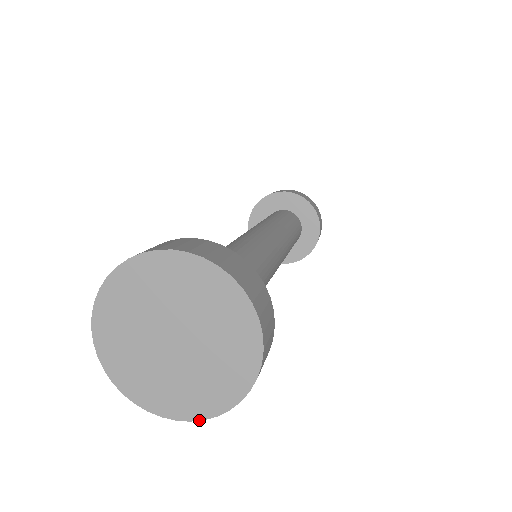
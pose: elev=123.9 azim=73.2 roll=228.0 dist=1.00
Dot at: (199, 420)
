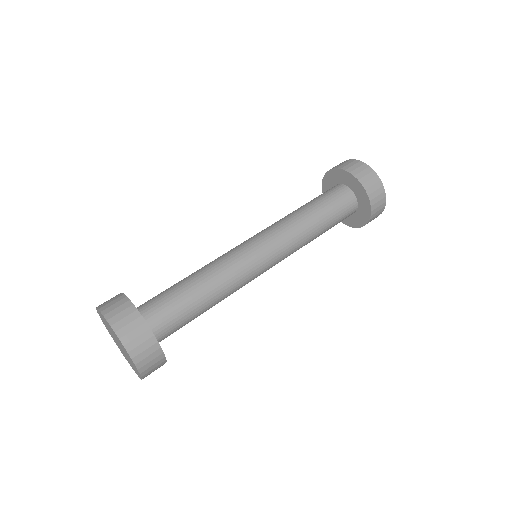
Dot at: occluded
